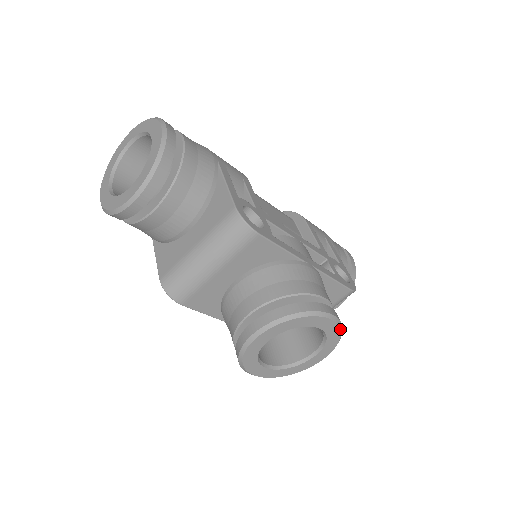
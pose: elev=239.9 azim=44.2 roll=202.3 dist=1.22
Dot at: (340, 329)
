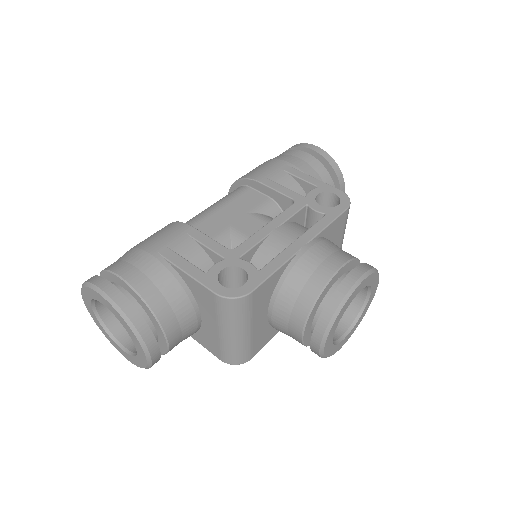
Dot at: (372, 273)
